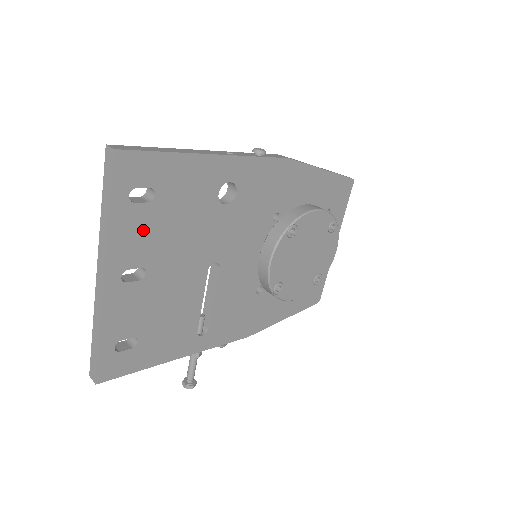
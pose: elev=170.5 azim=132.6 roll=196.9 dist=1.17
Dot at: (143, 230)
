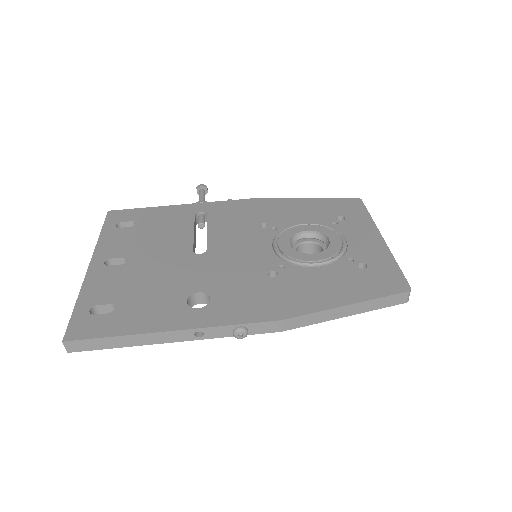
Dot at: occluded
